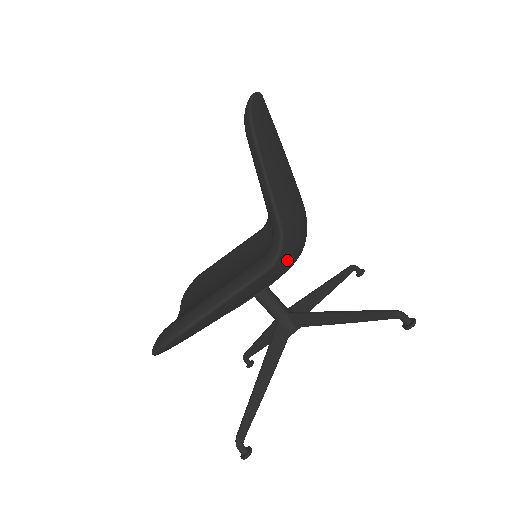
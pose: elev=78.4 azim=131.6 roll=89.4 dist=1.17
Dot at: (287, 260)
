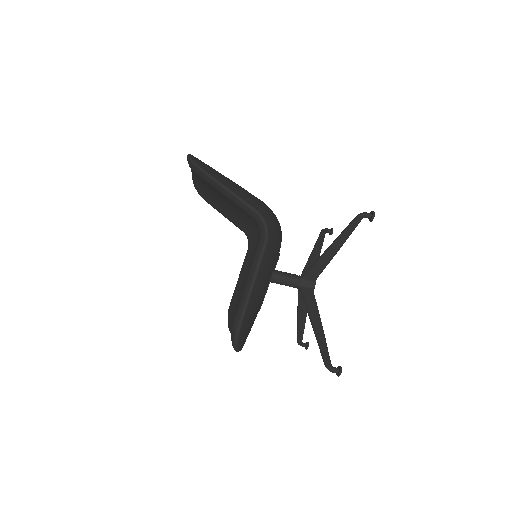
Dot at: (274, 231)
